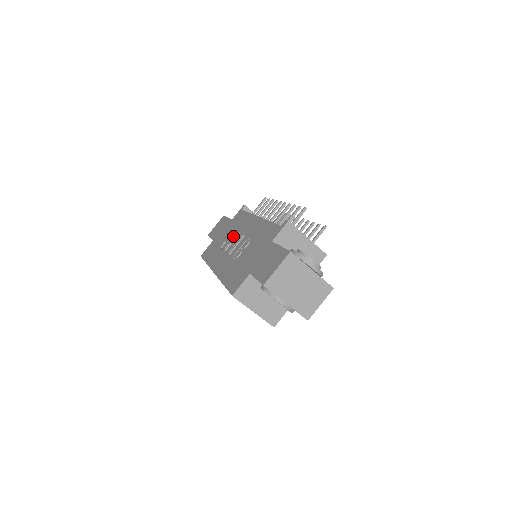
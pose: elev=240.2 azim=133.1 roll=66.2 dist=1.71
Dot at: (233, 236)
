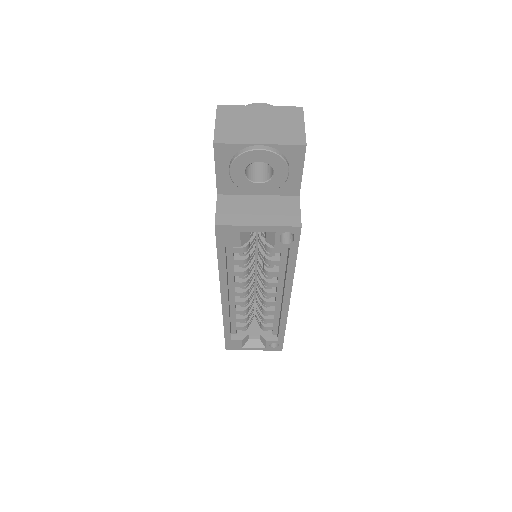
Dot at: occluded
